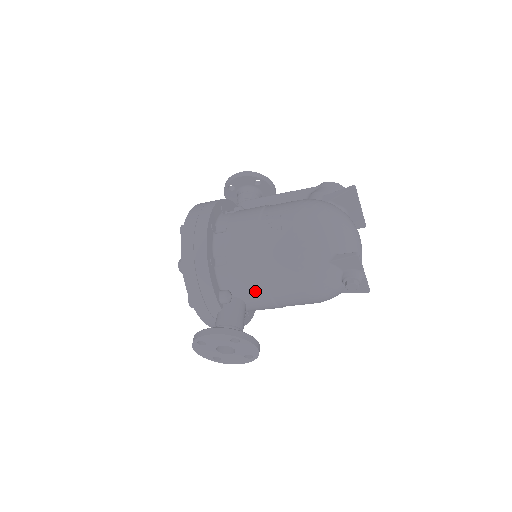
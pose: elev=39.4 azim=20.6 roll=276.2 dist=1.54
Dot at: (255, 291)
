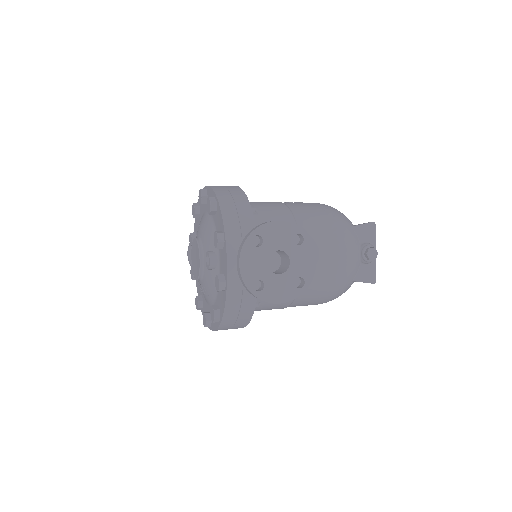
Dot at: occluded
